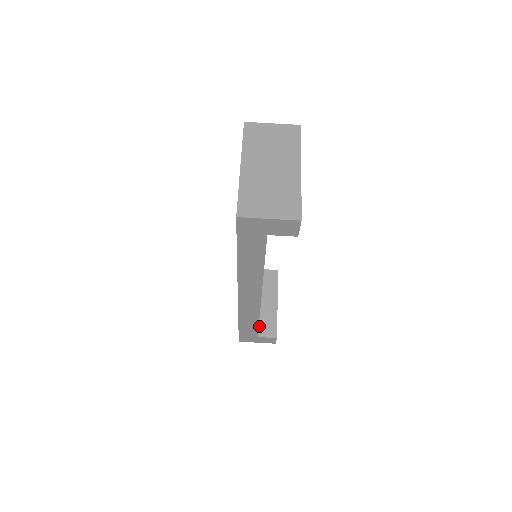
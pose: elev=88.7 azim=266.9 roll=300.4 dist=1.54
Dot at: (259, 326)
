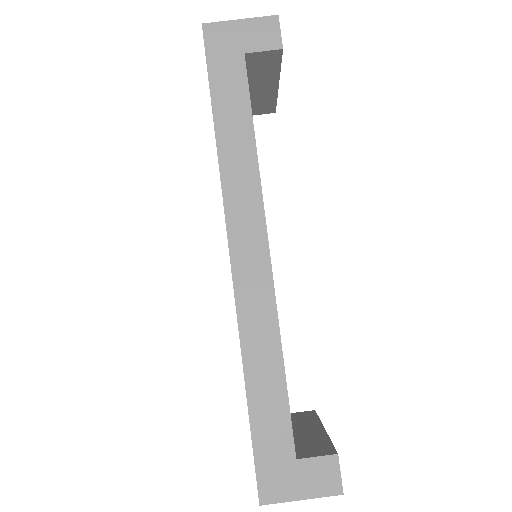
Dot at: (296, 450)
